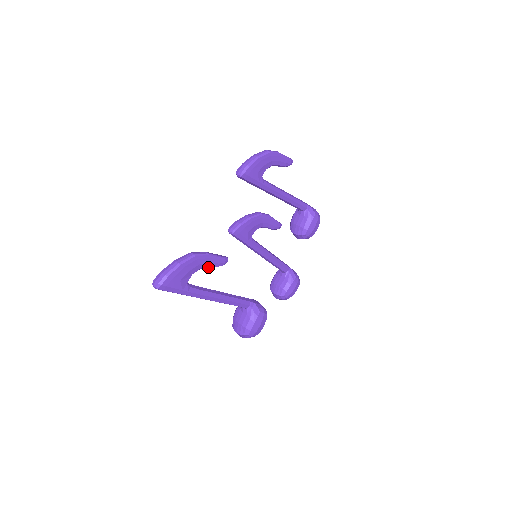
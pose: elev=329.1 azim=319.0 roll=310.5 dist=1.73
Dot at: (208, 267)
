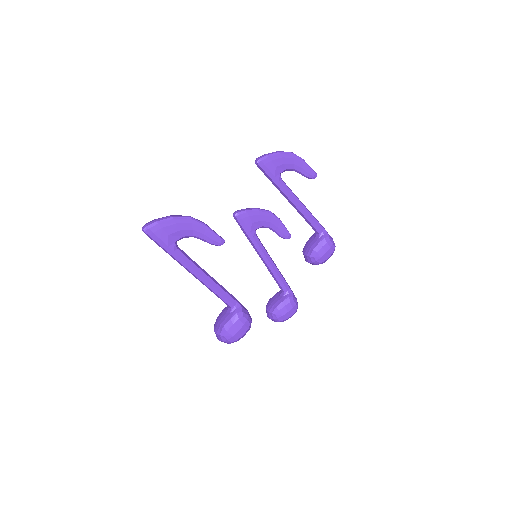
Dot at: (202, 239)
